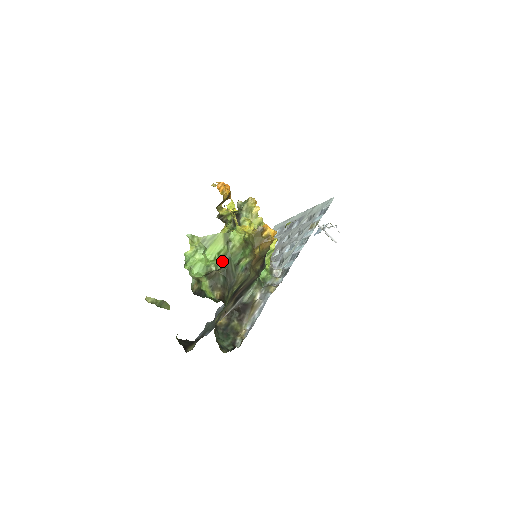
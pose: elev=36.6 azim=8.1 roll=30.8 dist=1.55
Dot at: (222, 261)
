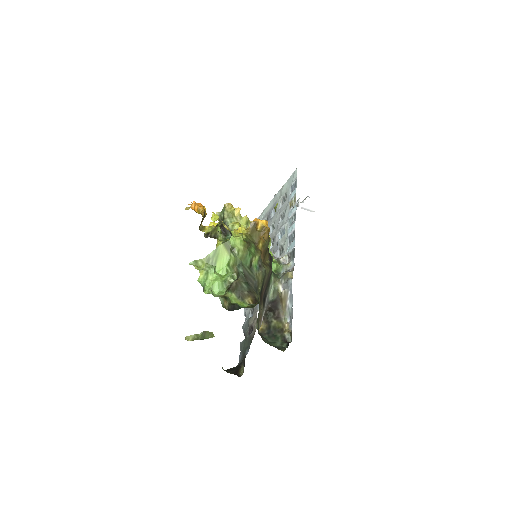
Dot at: (235, 270)
